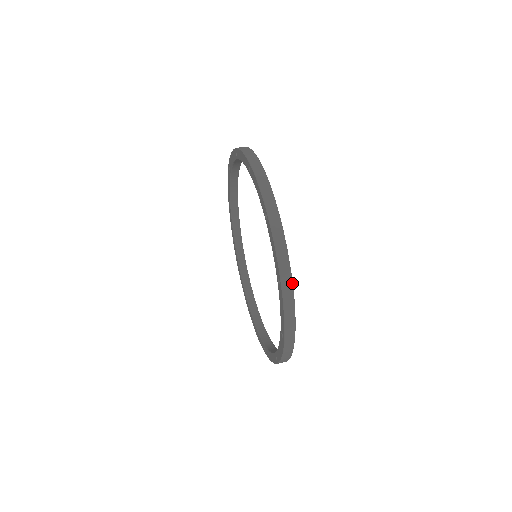
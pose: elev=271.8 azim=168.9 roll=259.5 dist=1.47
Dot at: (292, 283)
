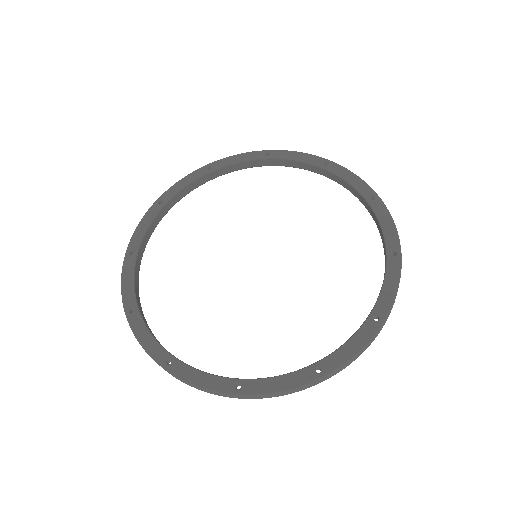
Dot at: occluded
